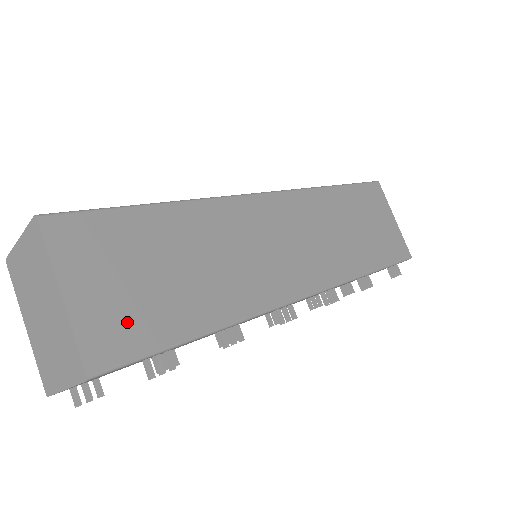
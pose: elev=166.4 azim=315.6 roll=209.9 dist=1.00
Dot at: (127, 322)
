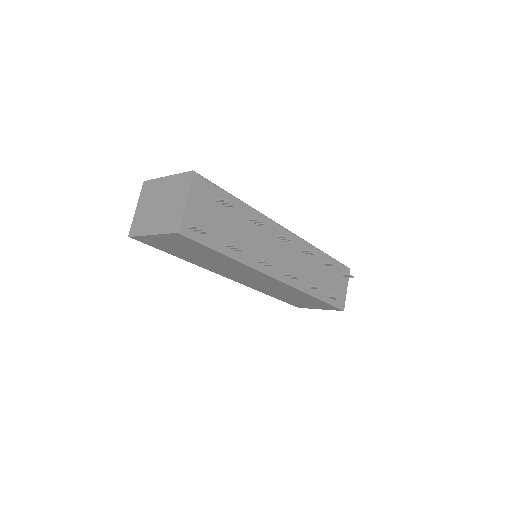
Dot at: occluded
